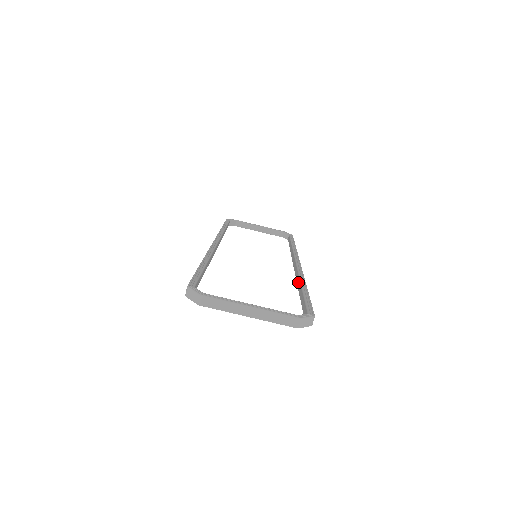
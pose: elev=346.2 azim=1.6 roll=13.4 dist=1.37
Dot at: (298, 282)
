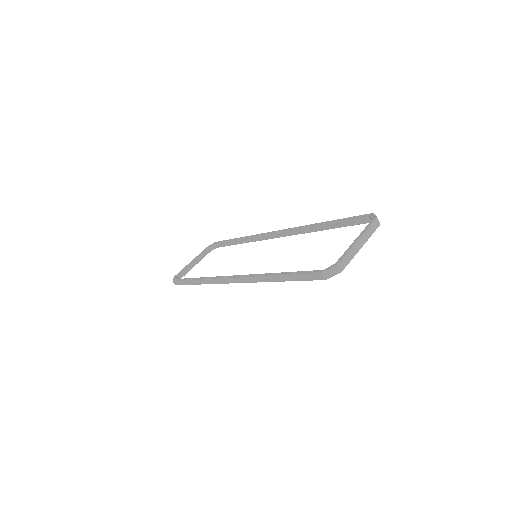
Dot at: (310, 230)
